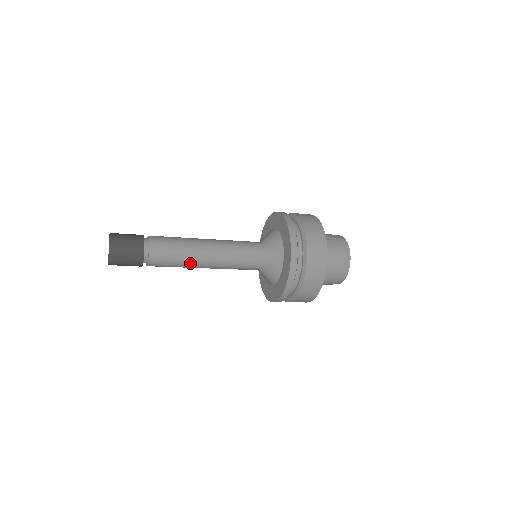
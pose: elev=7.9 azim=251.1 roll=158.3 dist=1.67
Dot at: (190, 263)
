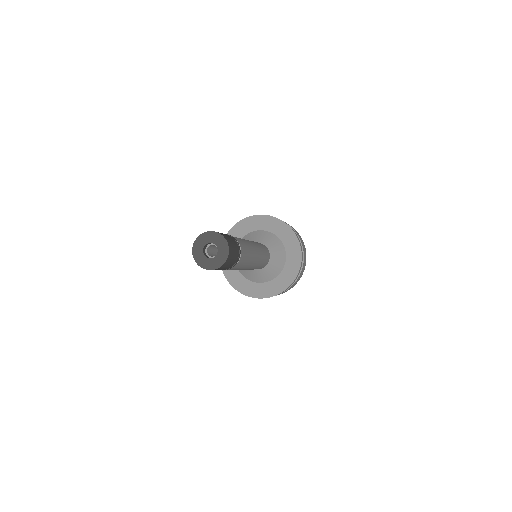
Dot at: (242, 268)
